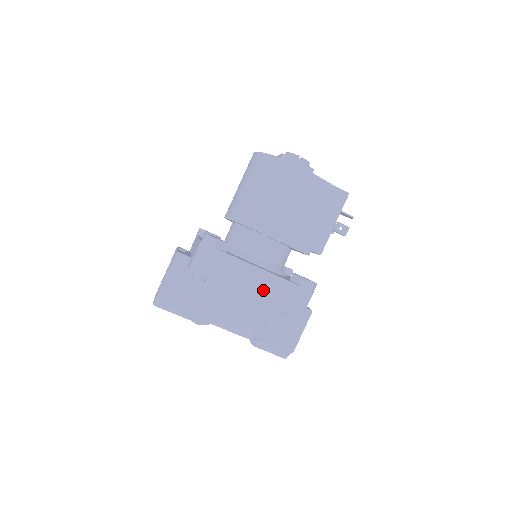
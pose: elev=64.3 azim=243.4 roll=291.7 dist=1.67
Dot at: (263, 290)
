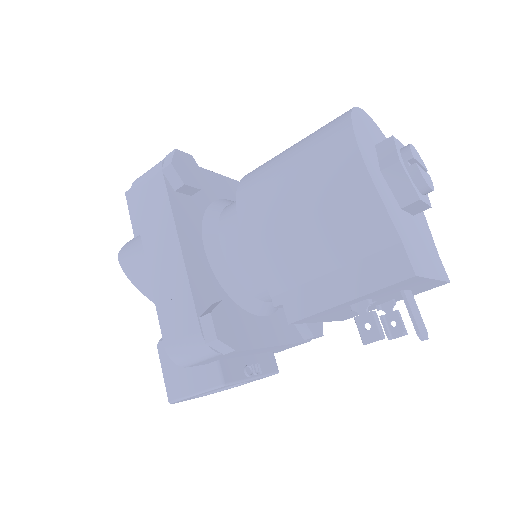
Dot at: (163, 276)
